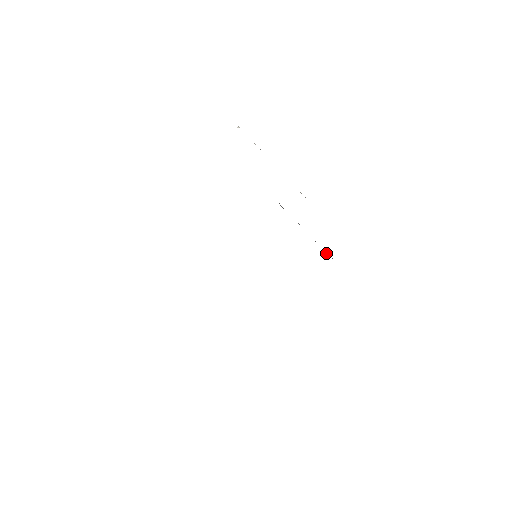
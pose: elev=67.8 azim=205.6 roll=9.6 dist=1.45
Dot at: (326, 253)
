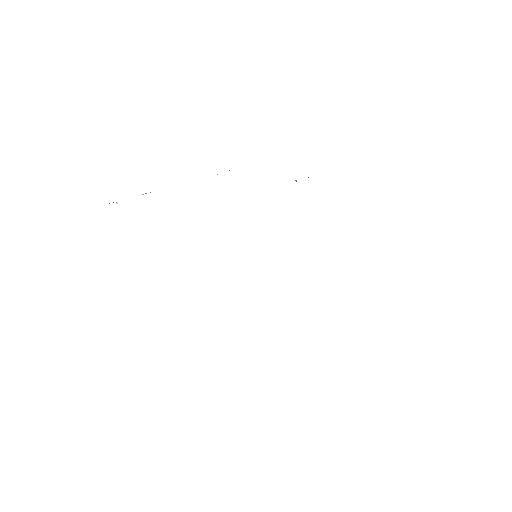
Dot at: occluded
